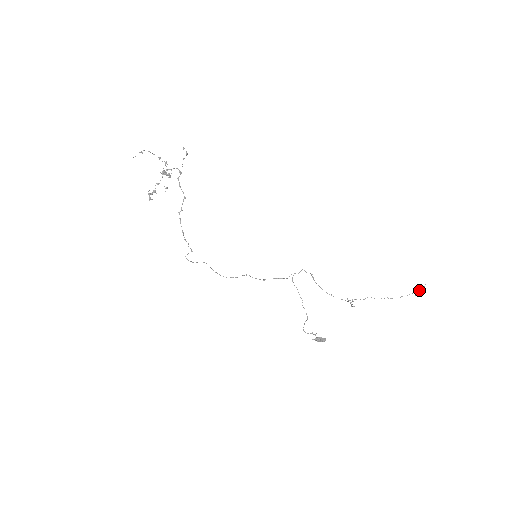
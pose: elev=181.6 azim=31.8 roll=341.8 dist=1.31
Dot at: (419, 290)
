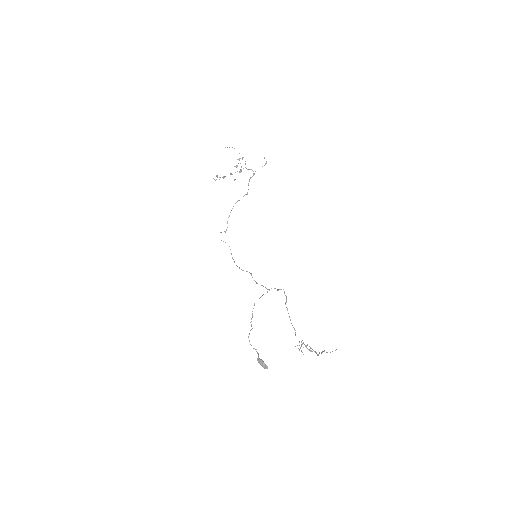
Dot at: occluded
